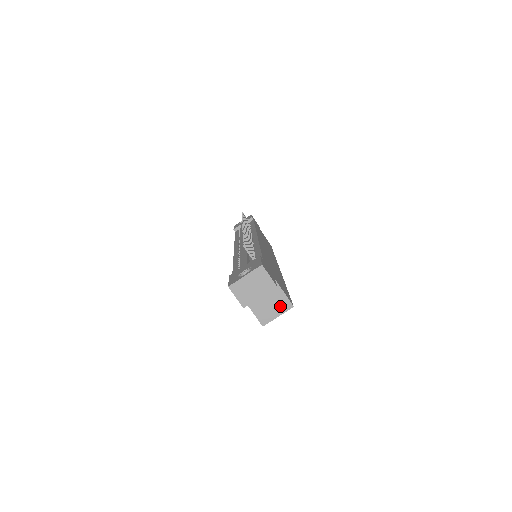
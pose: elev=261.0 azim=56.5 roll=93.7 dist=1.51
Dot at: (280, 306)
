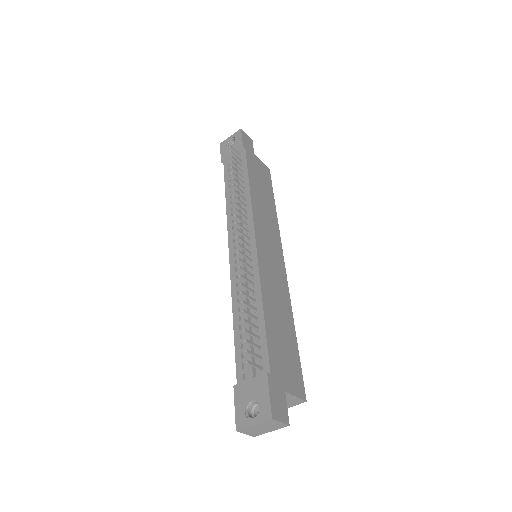
Dot at: (292, 403)
